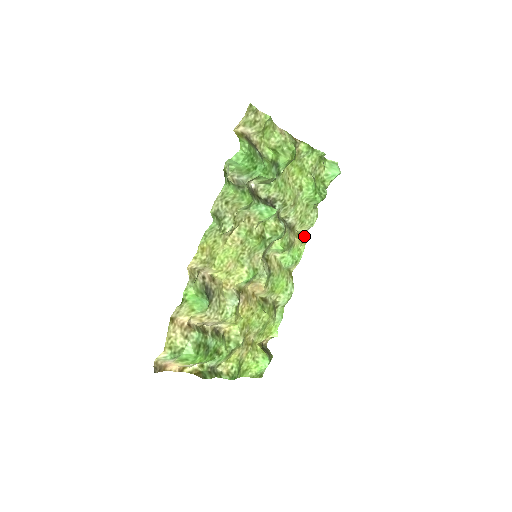
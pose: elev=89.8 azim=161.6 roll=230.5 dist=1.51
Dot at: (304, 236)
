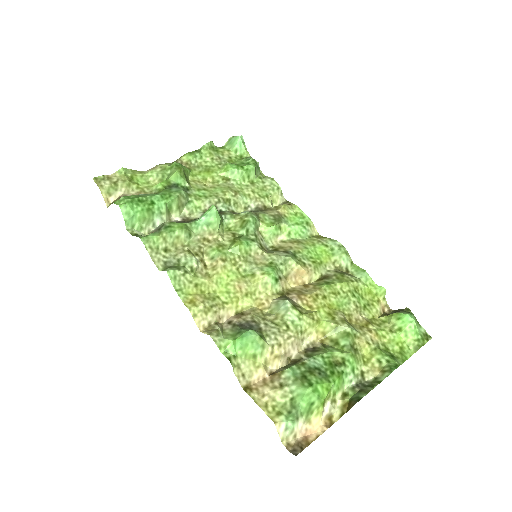
Dot at: (286, 203)
